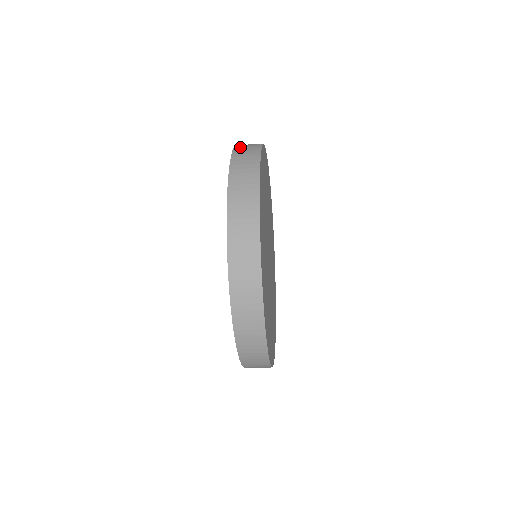
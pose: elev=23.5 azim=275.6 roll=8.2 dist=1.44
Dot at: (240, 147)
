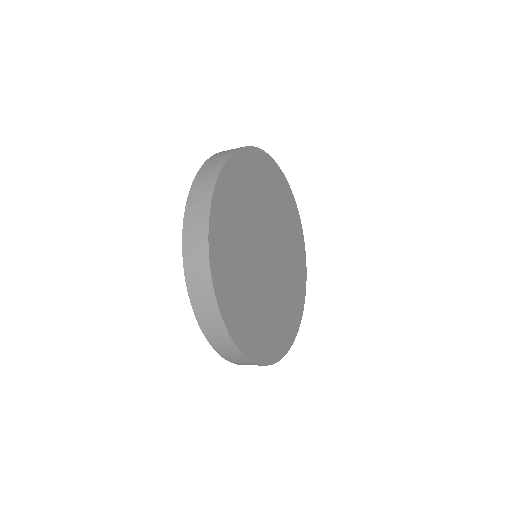
Dot at: occluded
